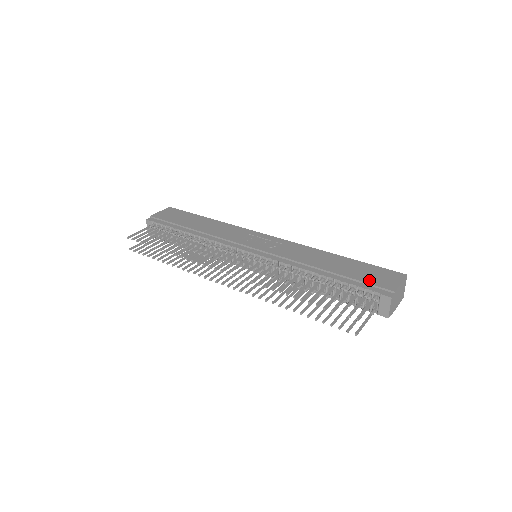
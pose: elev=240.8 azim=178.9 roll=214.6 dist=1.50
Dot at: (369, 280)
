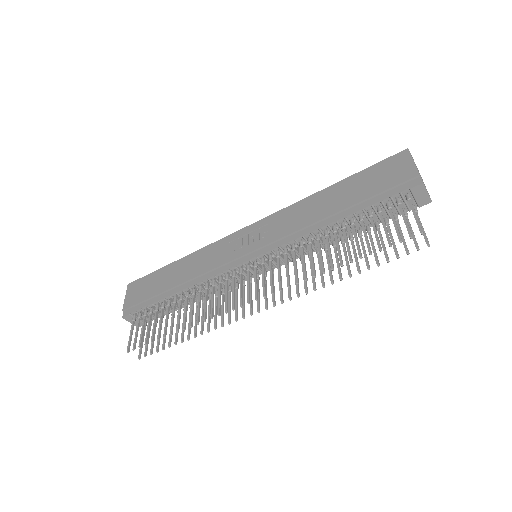
Dot at: (384, 185)
